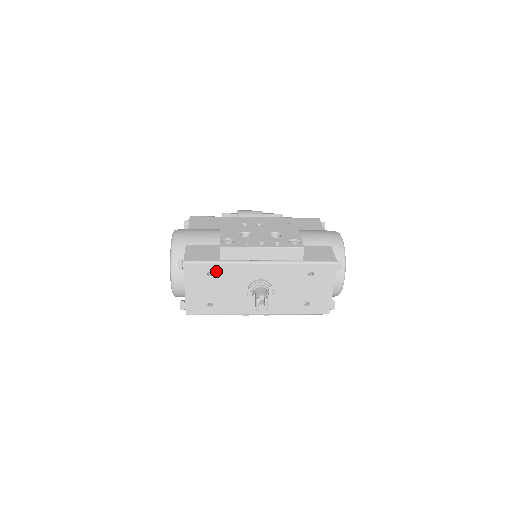
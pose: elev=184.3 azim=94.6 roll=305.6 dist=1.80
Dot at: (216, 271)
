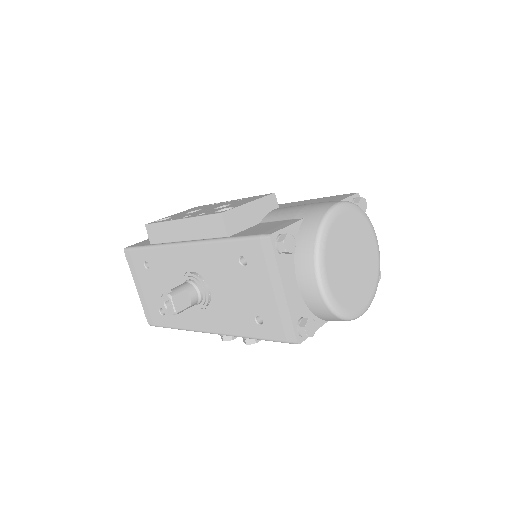
Dot at: (150, 260)
